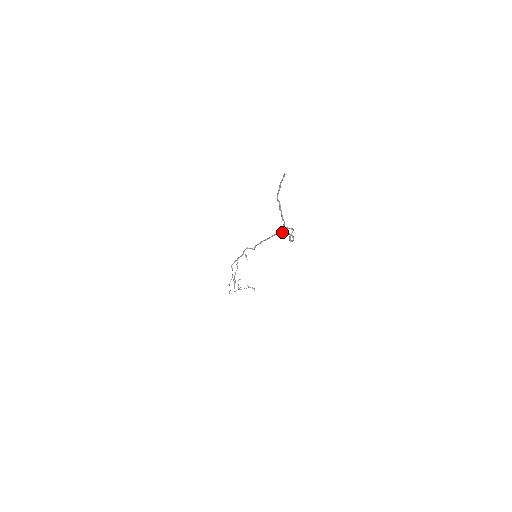
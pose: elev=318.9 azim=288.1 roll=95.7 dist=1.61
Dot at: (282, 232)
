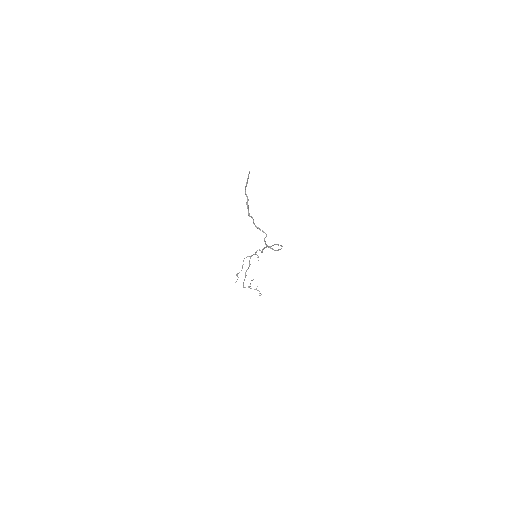
Dot at: occluded
